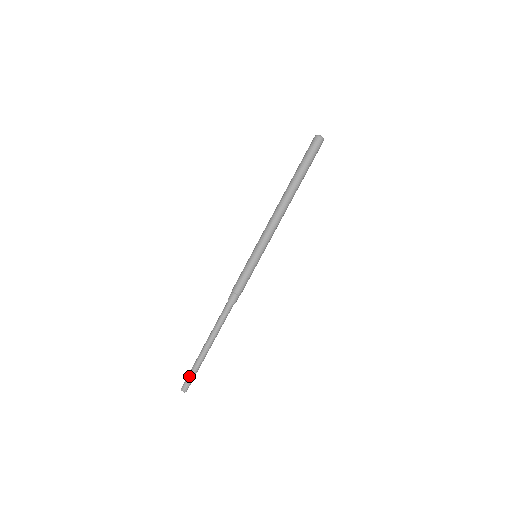
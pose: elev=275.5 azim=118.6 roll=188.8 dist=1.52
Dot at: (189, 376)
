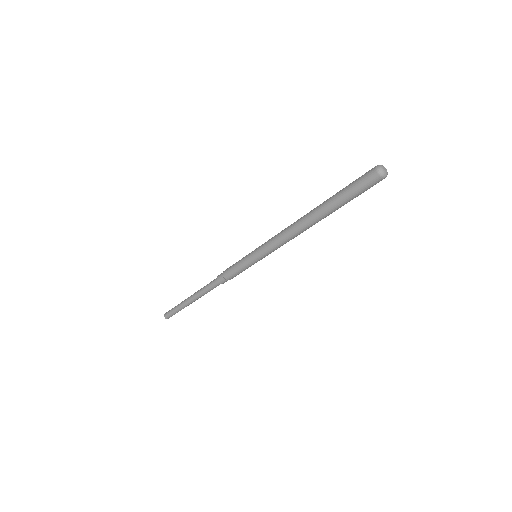
Dot at: (171, 310)
